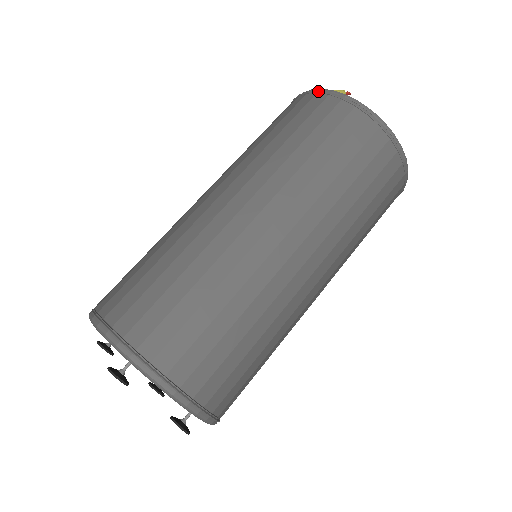
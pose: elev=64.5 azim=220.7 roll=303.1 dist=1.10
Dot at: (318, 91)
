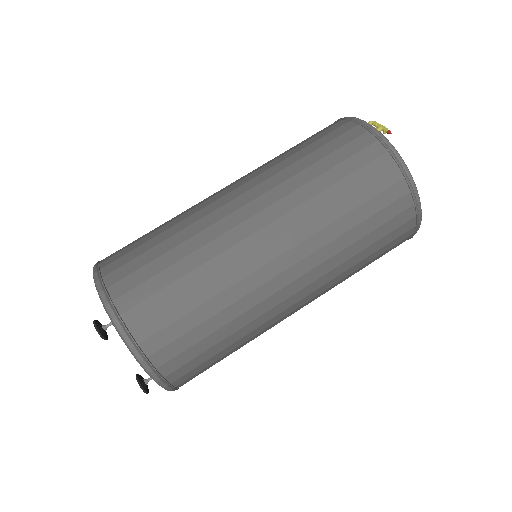
Dot at: (360, 123)
